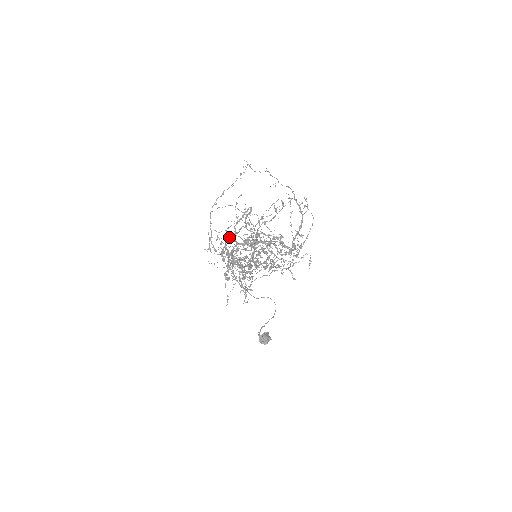
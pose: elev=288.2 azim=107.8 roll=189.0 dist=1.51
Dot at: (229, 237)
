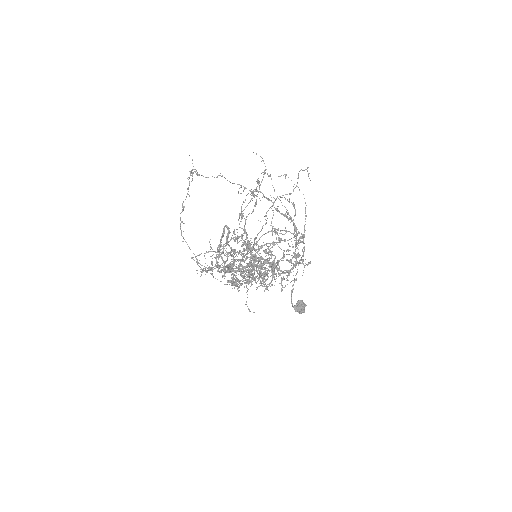
Dot at: (219, 266)
